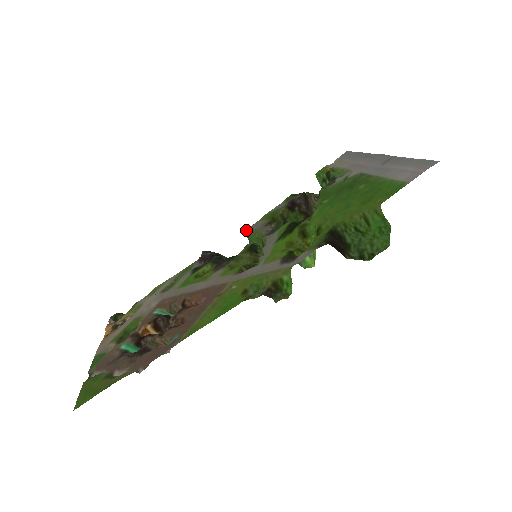
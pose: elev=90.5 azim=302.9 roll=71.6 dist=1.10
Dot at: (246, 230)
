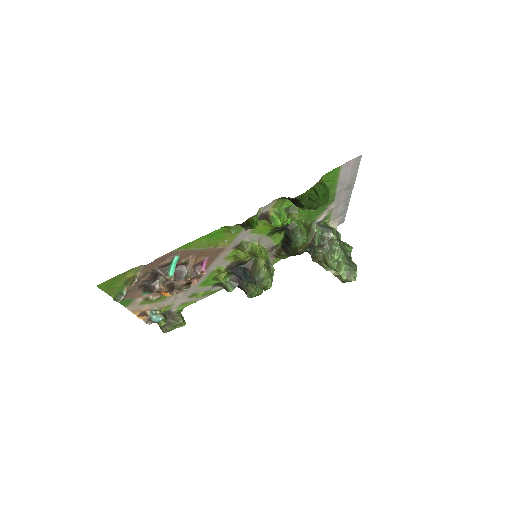
Dot at: occluded
